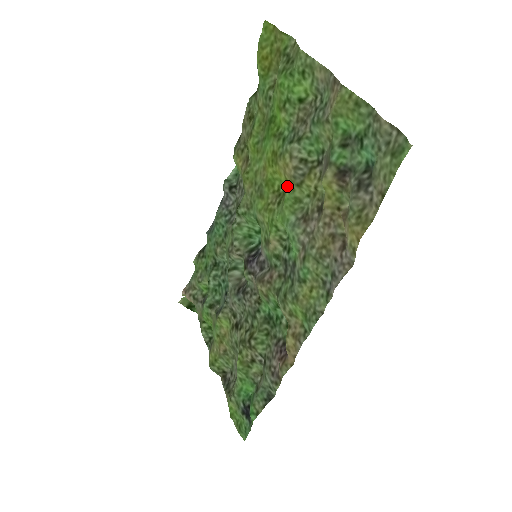
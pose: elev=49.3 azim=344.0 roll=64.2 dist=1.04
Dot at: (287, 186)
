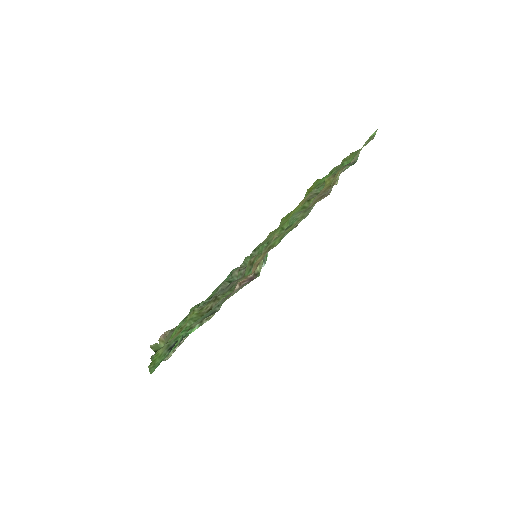
Dot at: occluded
